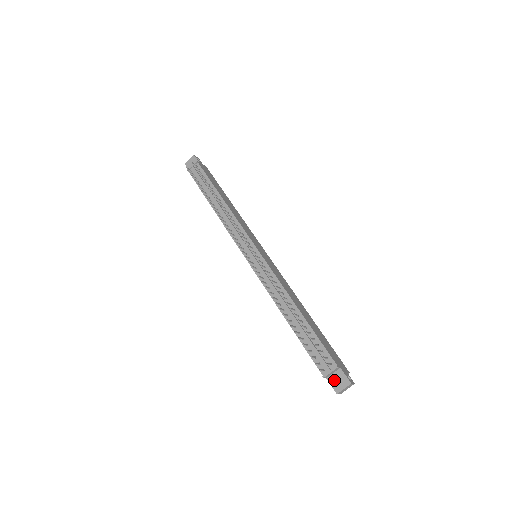
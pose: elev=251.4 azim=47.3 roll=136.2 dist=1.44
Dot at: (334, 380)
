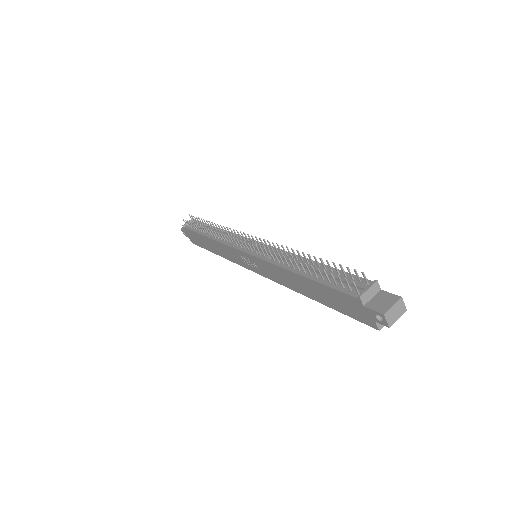
Dot at: (375, 303)
